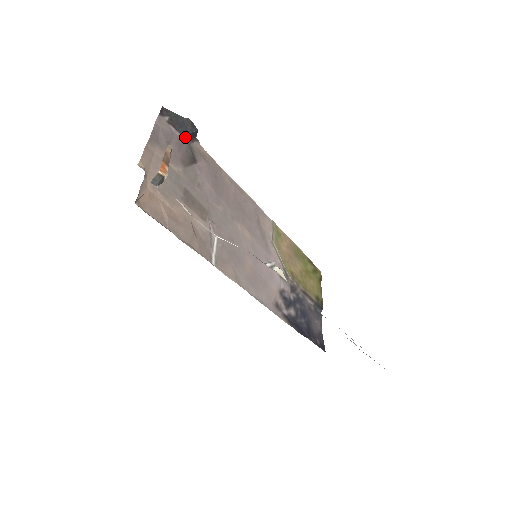
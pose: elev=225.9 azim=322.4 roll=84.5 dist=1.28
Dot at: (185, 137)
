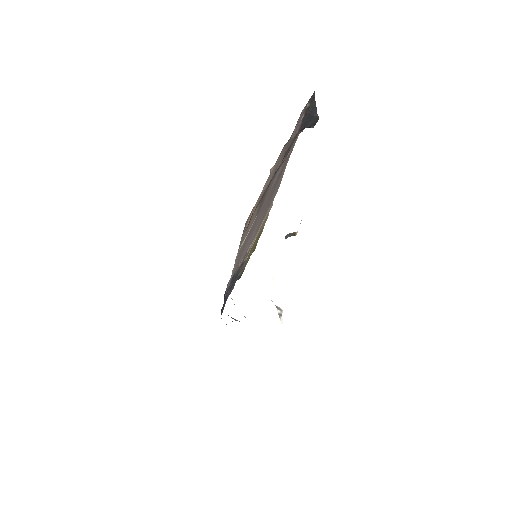
Dot at: (301, 127)
